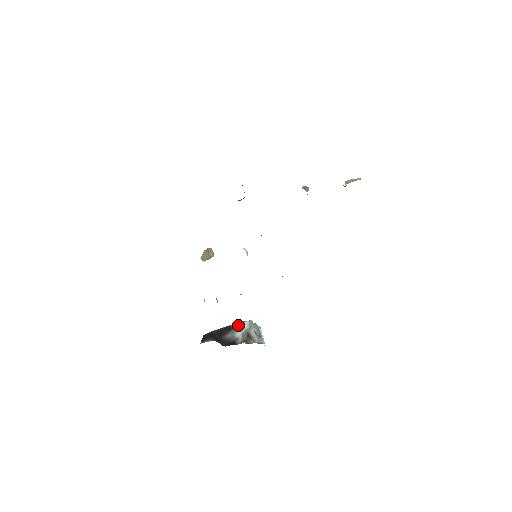
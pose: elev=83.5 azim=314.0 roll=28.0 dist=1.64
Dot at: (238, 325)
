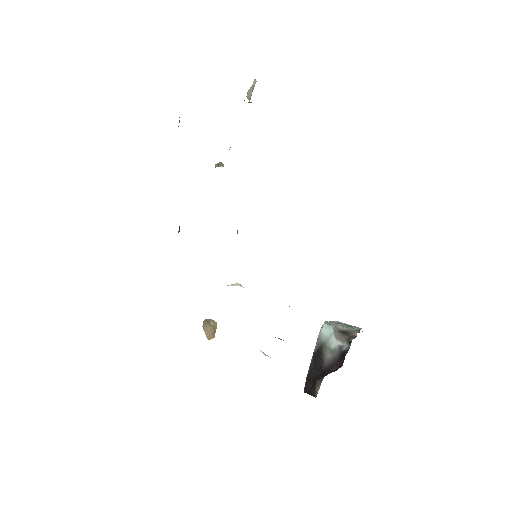
Dot at: (321, 339)
